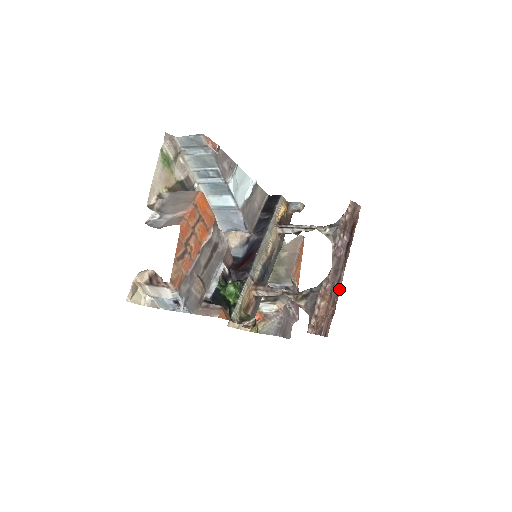
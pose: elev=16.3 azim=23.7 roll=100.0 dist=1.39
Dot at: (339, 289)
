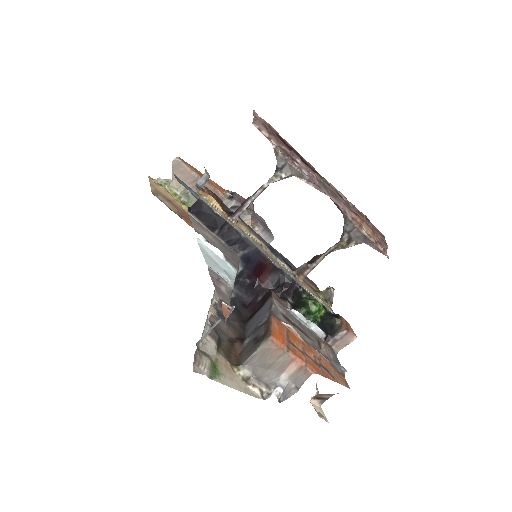
Dot at: (345, 199)
